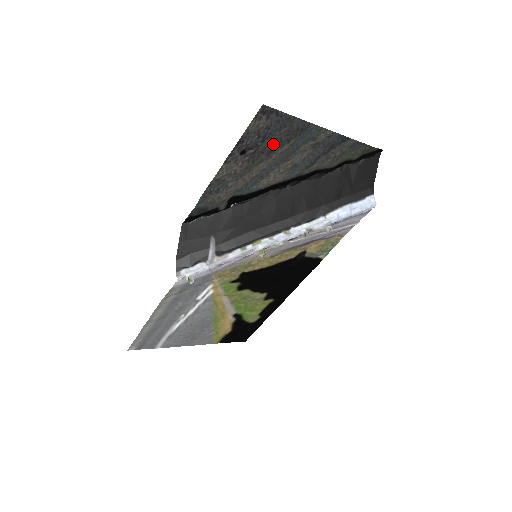
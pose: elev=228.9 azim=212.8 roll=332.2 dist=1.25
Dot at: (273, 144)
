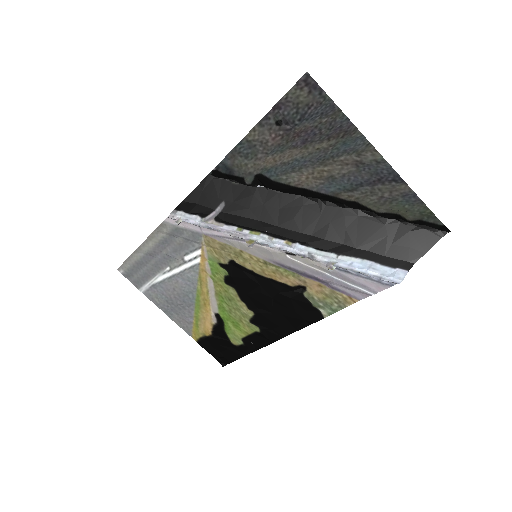
Dot at: (311, 132)
